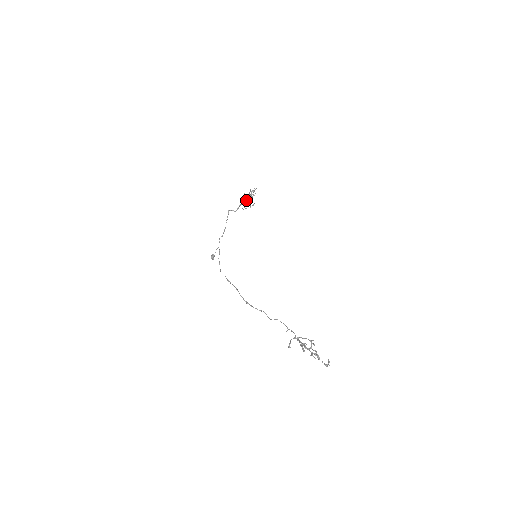
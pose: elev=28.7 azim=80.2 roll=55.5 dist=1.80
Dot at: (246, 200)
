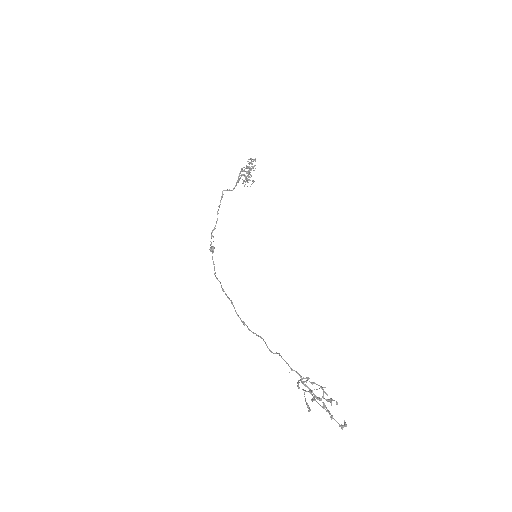
Dot at: (243, 175)
